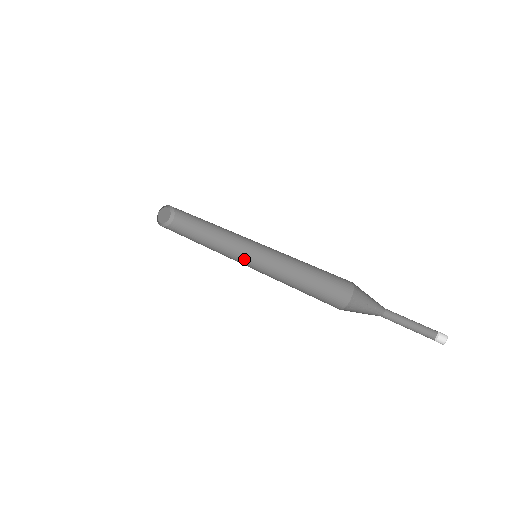
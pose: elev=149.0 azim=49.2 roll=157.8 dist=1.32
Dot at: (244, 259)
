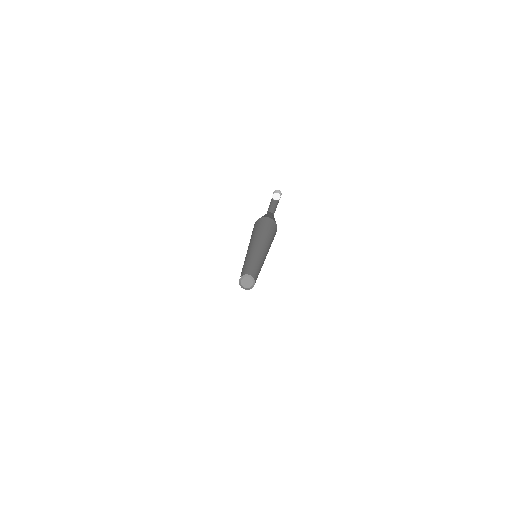
Dot at: occluded
